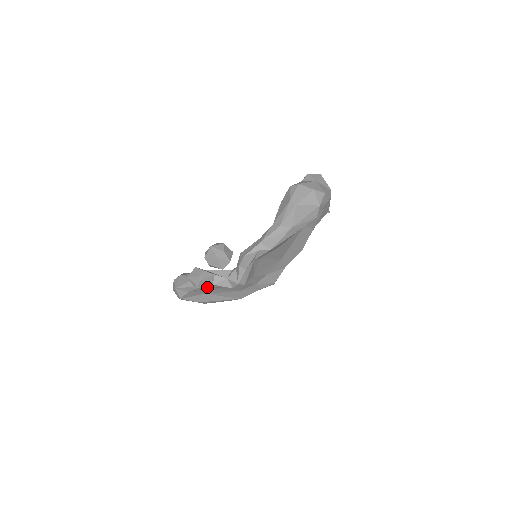
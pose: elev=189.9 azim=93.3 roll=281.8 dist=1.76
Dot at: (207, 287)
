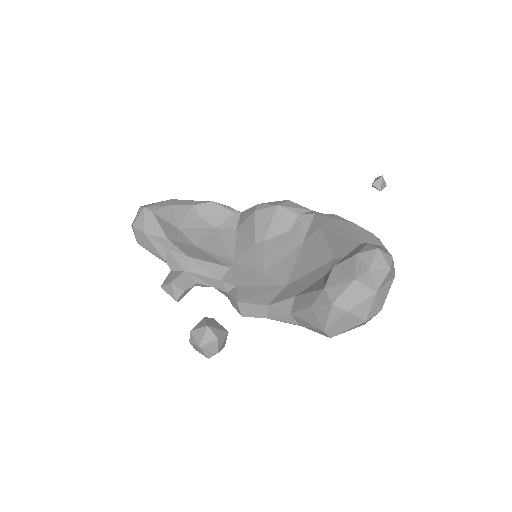
Dot at: occluded
